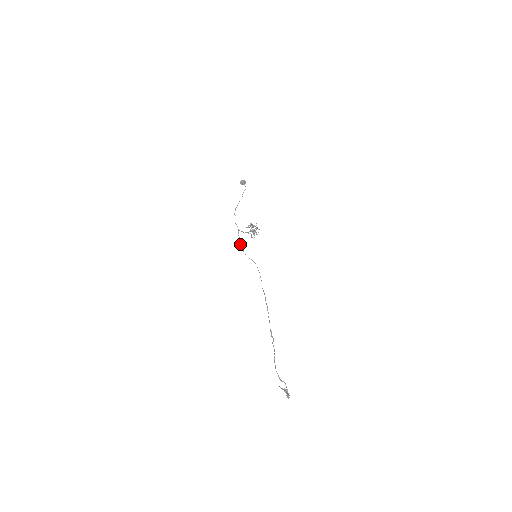
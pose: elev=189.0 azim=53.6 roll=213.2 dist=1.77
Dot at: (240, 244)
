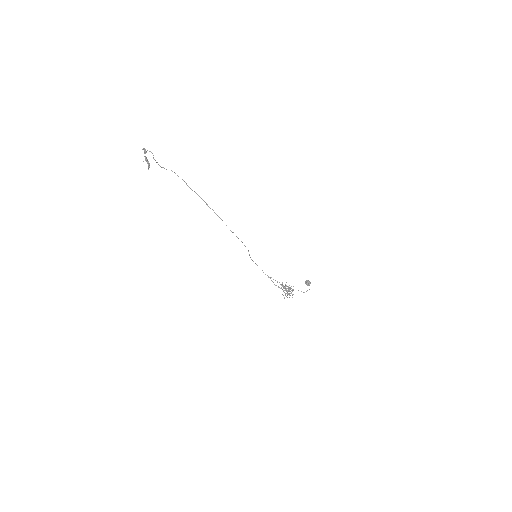
Dot at: (255, 263)
